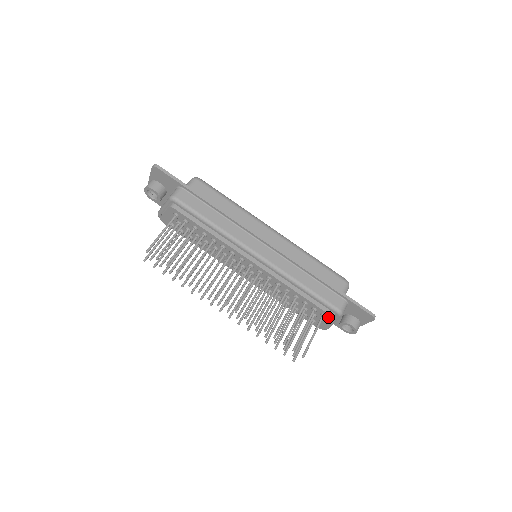
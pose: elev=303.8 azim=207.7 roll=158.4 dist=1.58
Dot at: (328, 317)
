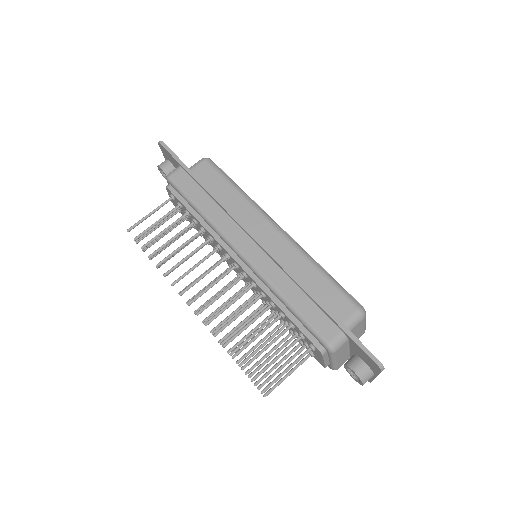
Dot at: (317, 350)
